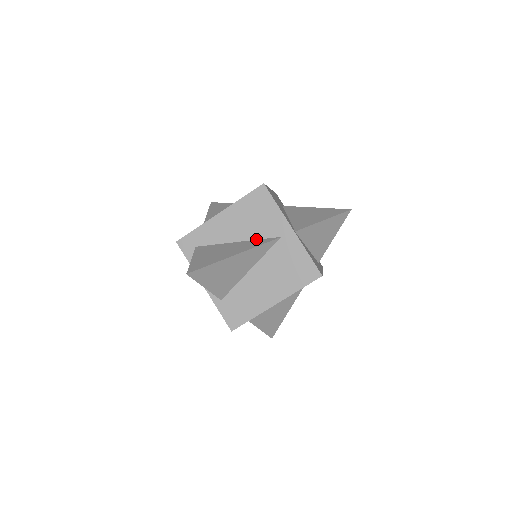
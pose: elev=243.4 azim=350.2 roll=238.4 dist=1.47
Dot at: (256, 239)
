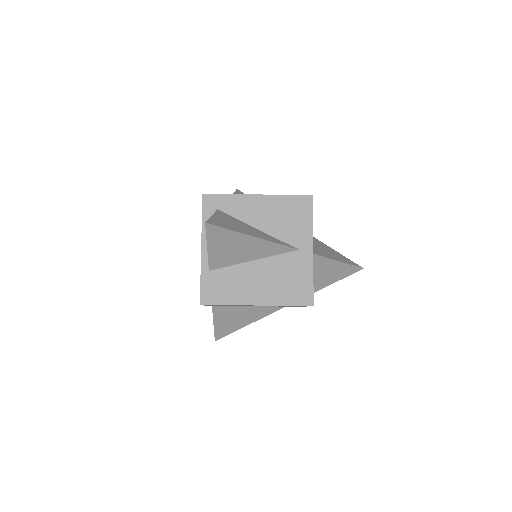
Dot at: (276, 237)
